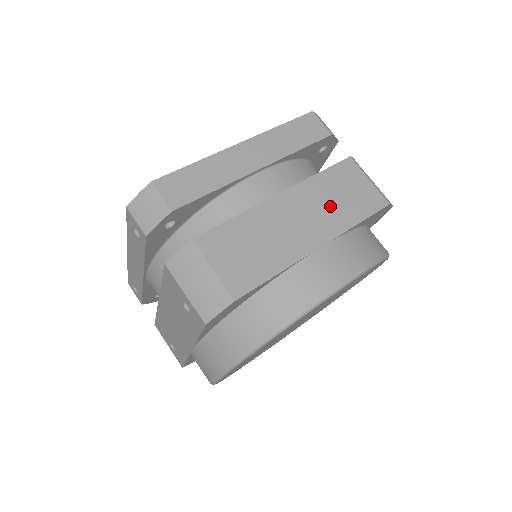
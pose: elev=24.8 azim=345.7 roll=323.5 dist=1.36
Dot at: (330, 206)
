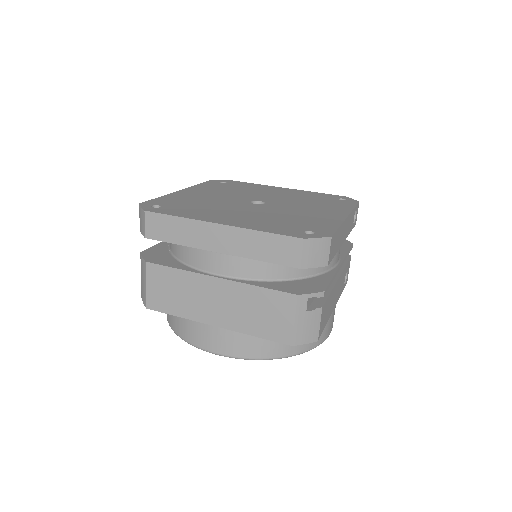
Dot at: (245, 312)
